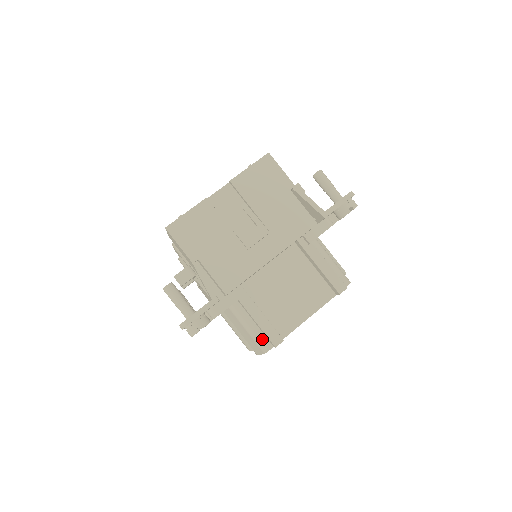
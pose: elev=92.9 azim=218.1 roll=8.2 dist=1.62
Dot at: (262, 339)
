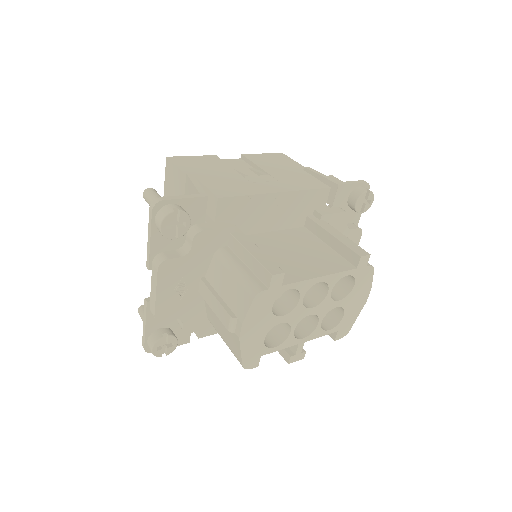
Dot at: (253, 280)
